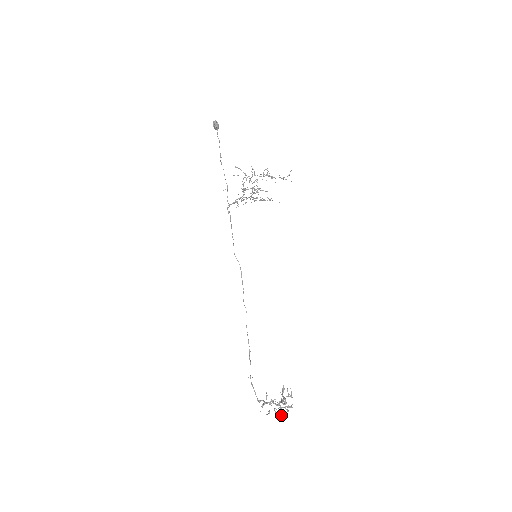
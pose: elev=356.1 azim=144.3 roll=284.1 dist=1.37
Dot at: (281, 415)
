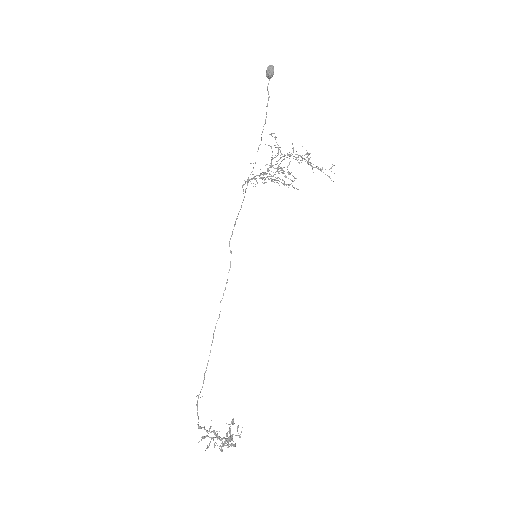
Dot at: occluded
